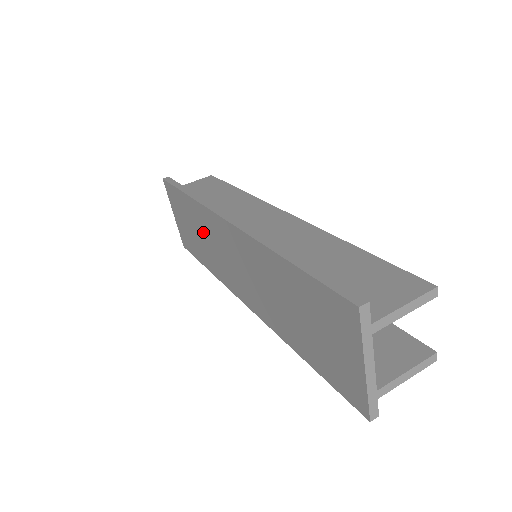
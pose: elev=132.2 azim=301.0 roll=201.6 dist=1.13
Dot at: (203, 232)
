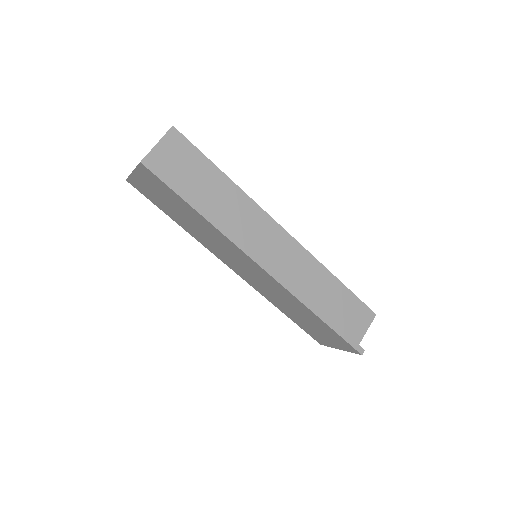
Dot at: (204, 231)
